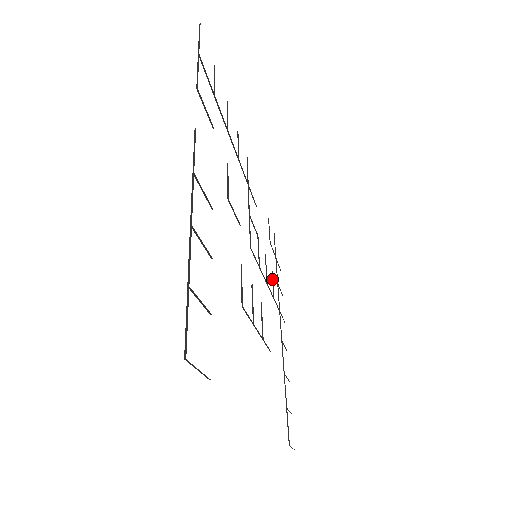
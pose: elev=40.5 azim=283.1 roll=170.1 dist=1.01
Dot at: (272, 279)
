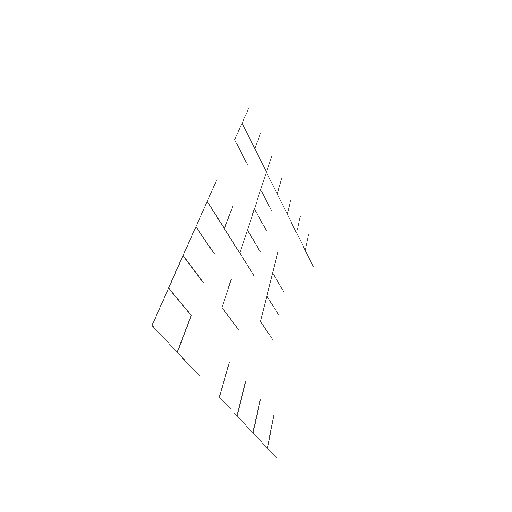
Dot at: occluded
